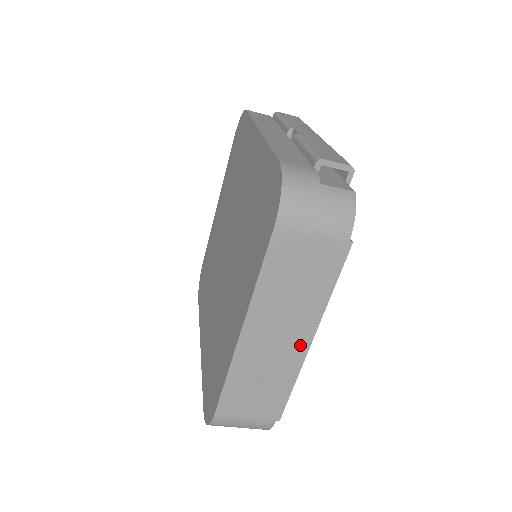
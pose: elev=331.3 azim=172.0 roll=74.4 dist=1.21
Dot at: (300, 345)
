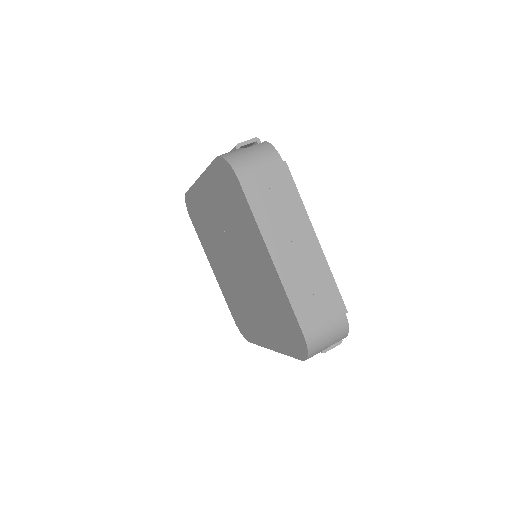
Dot at: (312, 244)
